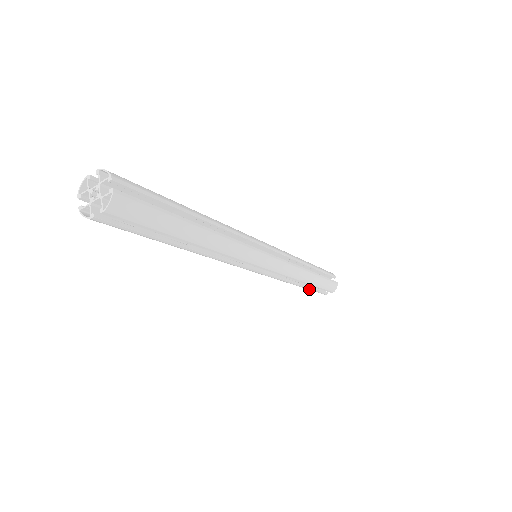
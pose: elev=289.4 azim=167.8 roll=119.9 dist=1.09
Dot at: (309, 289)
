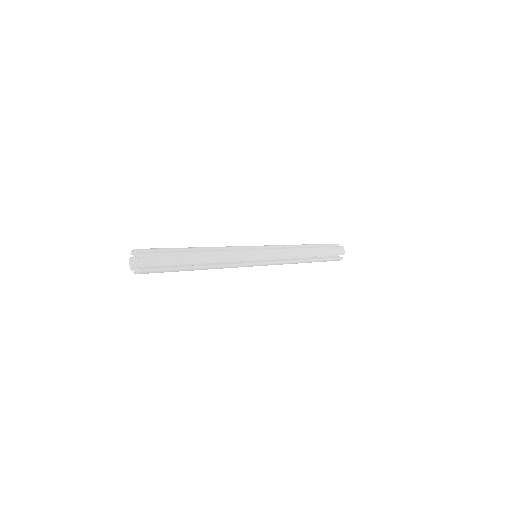
Dot at: occluded
